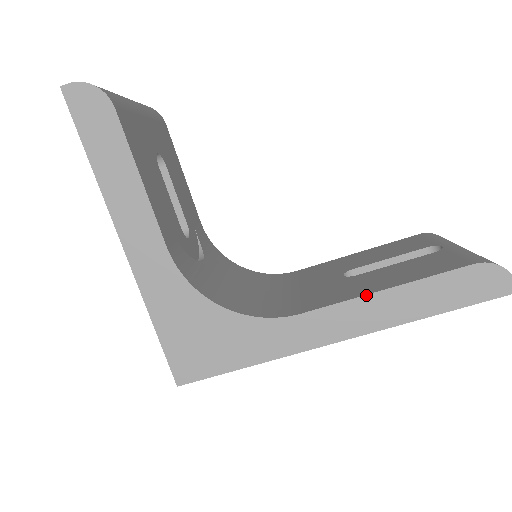
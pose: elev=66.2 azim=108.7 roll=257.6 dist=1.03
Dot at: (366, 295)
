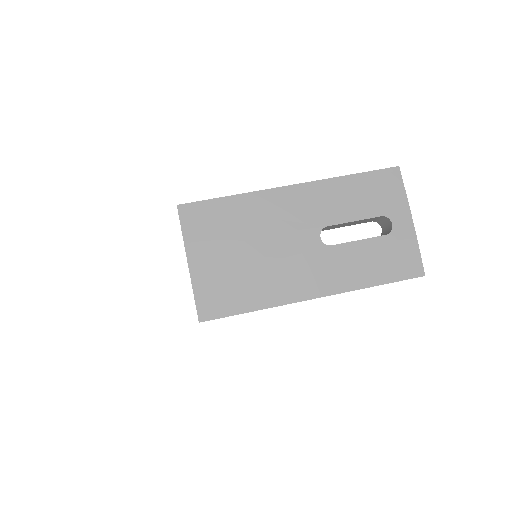
Dot at: occluded
